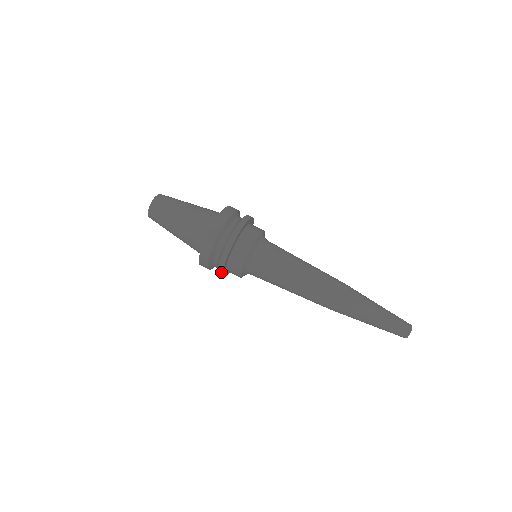
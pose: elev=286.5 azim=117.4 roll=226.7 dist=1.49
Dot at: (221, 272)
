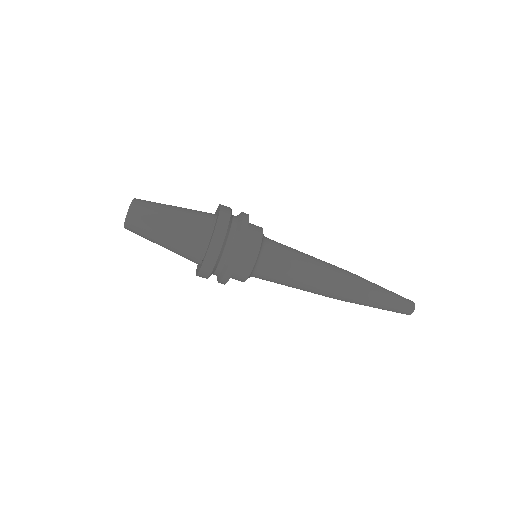
Dot at: occluded
